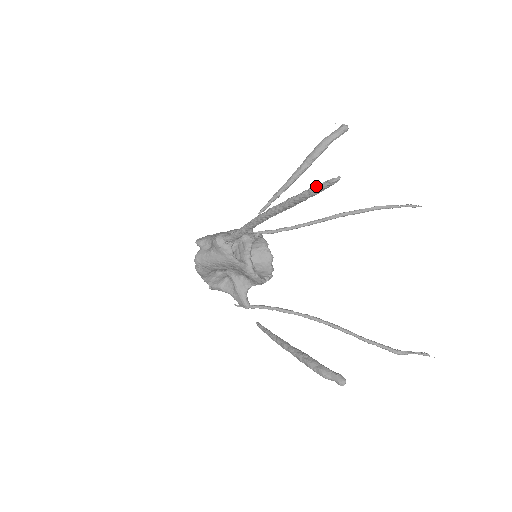
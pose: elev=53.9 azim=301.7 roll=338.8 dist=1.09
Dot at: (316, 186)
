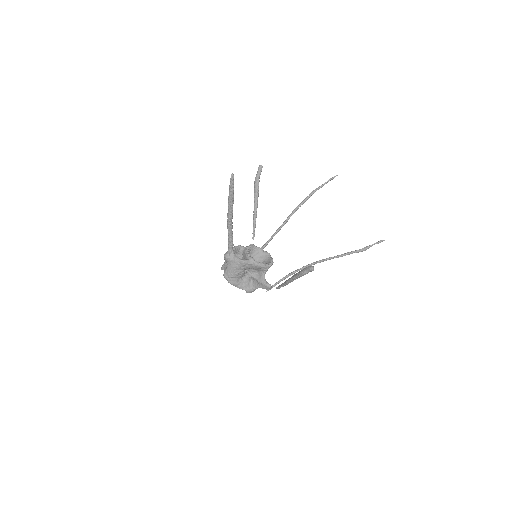
Dot at: (229, 186)
